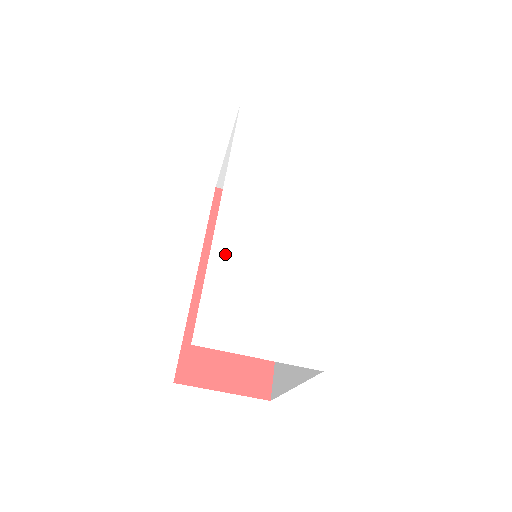
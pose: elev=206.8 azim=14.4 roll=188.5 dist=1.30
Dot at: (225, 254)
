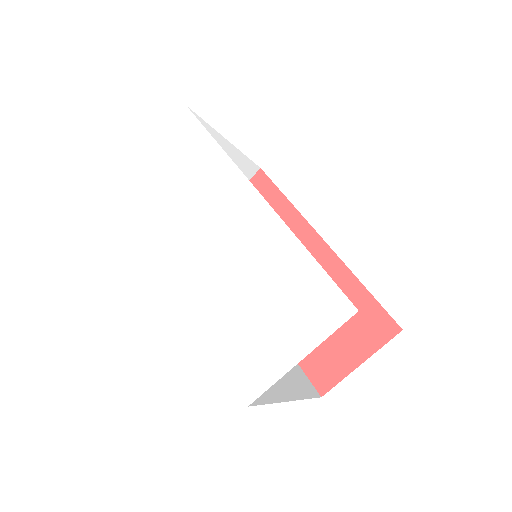
Dot at: (206, 310)
